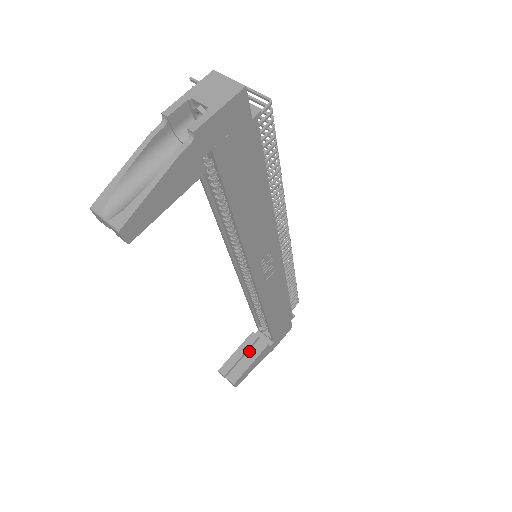
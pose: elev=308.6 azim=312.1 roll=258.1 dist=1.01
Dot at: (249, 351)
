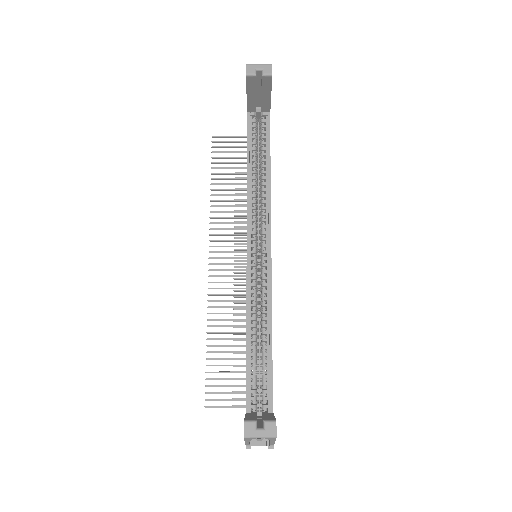
Dot at: (258, 421)
